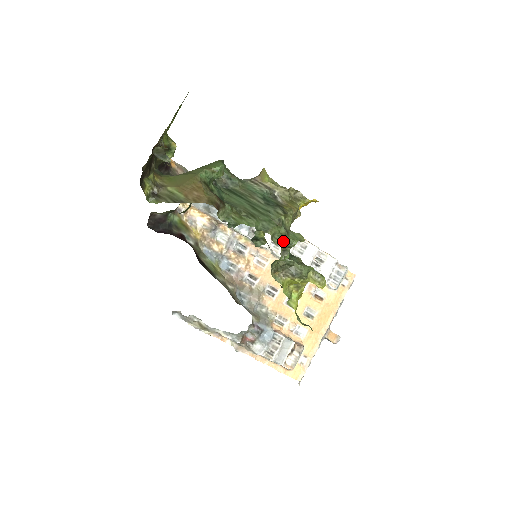
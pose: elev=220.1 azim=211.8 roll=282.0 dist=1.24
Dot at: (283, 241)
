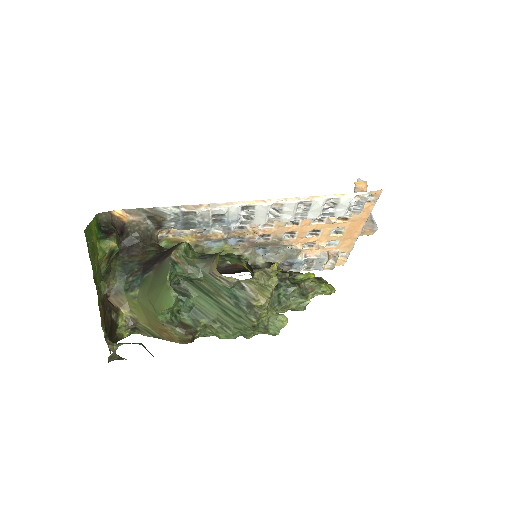
Dot at: occluded
